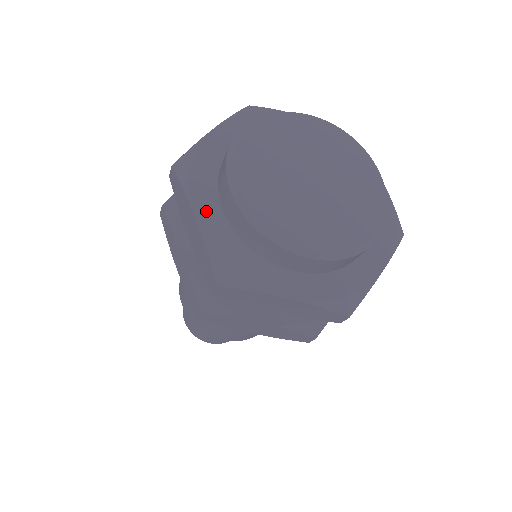
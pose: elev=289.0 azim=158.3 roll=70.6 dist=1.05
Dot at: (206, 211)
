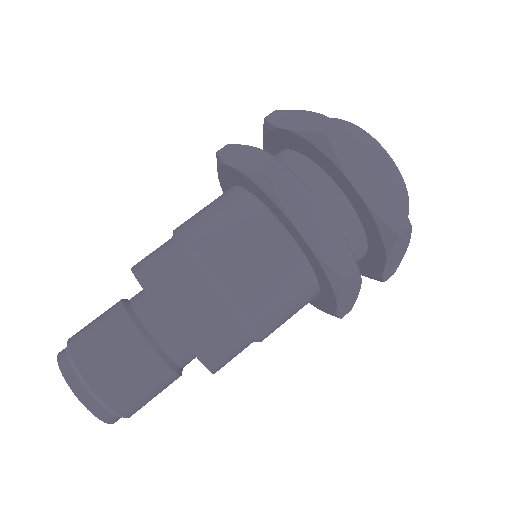
Dot at: occluded
